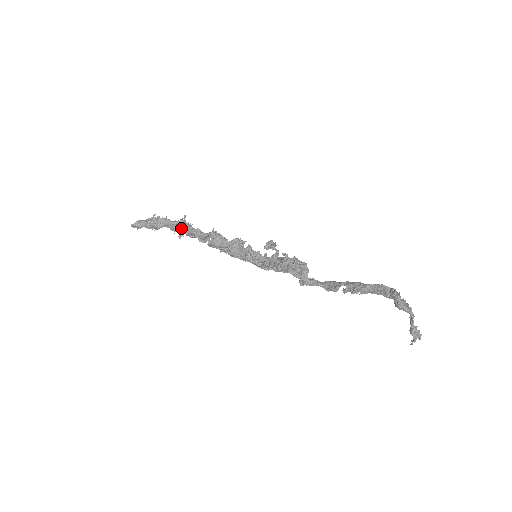
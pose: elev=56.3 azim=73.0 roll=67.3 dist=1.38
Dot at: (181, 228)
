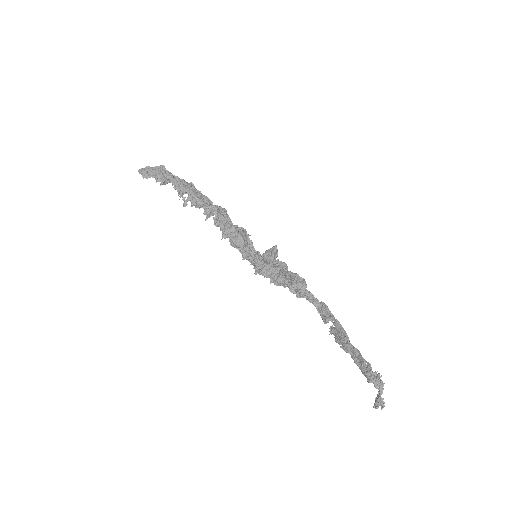
Dot at: (188, 193)
